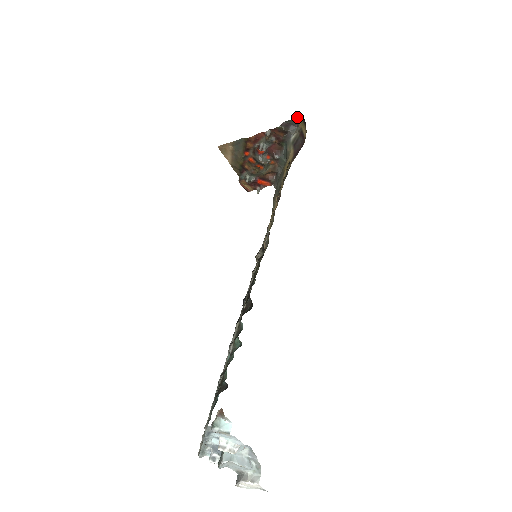
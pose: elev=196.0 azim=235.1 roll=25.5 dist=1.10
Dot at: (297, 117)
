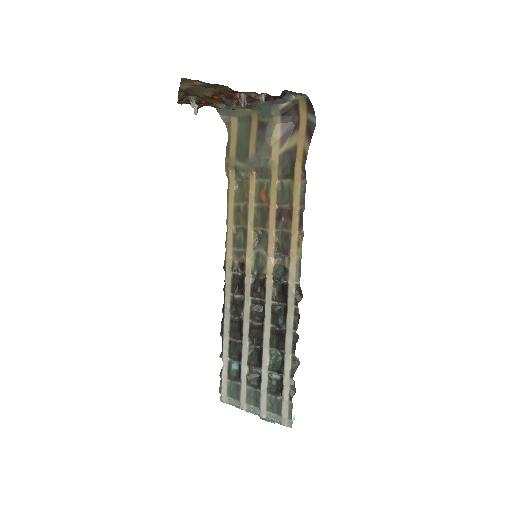
Dot at: occluded
